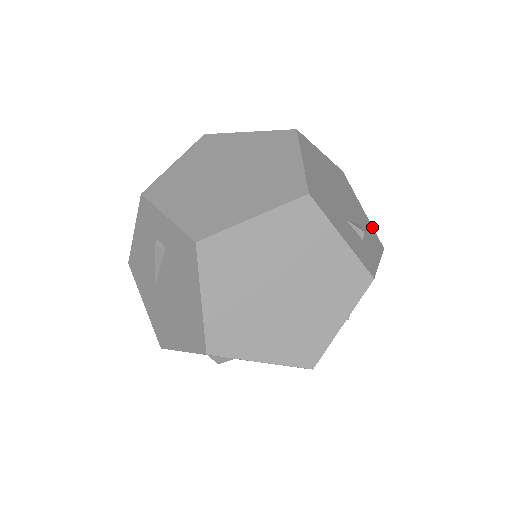
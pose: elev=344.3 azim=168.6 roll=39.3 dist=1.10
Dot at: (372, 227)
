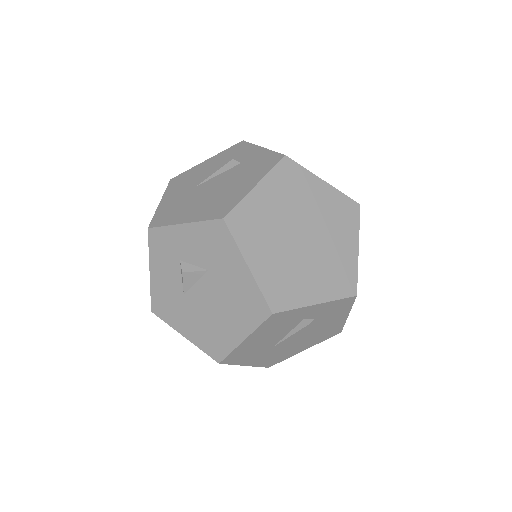
Dot at: occluded
